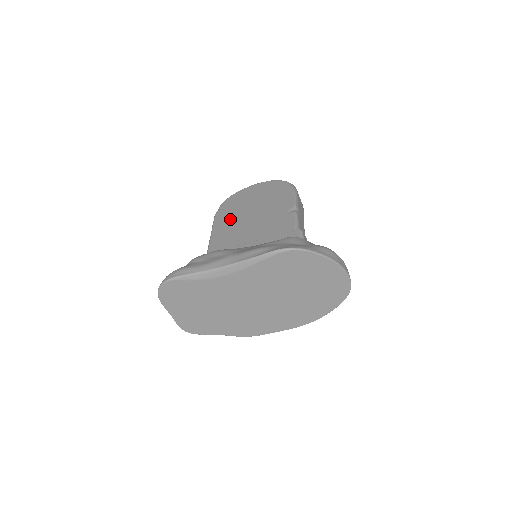
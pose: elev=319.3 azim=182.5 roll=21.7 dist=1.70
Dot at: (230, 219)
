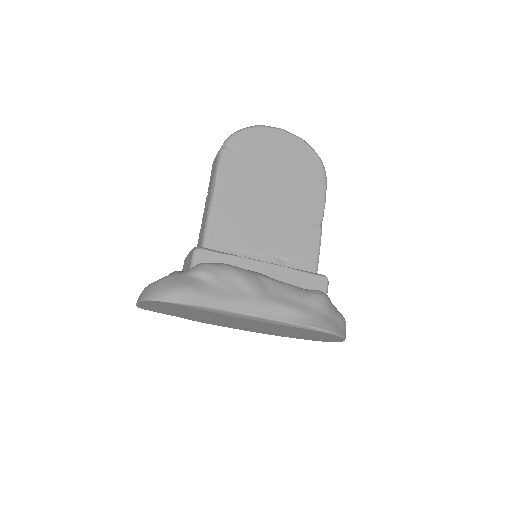
Dot at: (243, 184)
